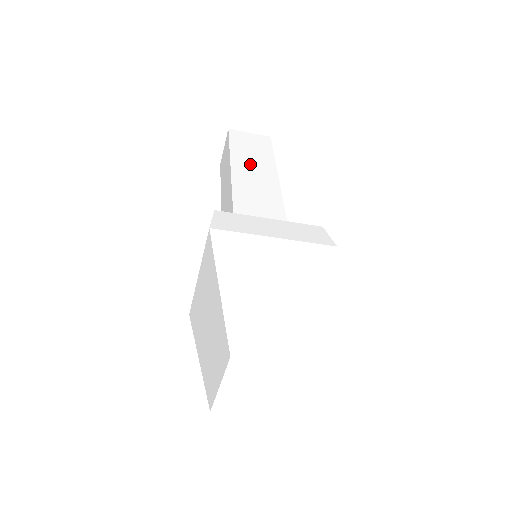
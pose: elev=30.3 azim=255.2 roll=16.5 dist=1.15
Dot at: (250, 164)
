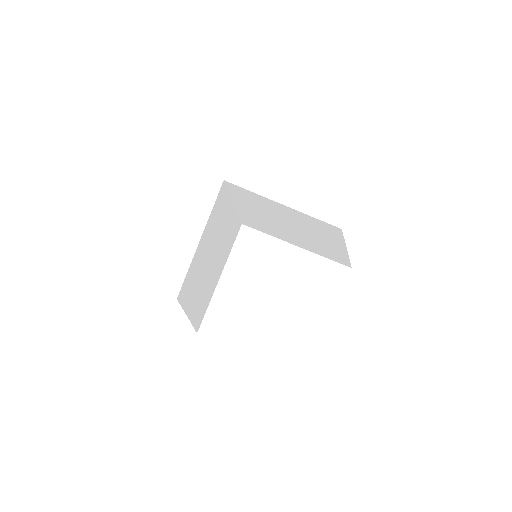
Dot at: occluded
